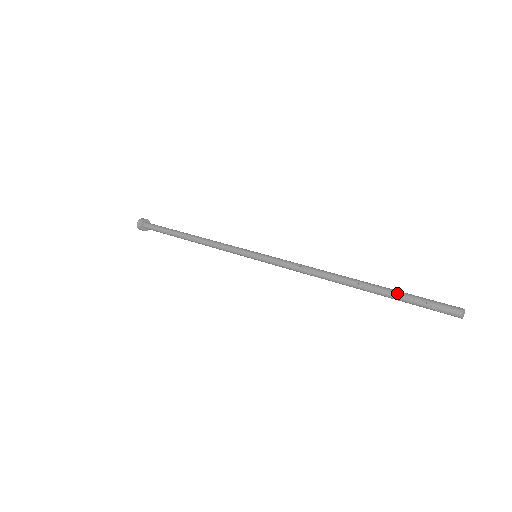
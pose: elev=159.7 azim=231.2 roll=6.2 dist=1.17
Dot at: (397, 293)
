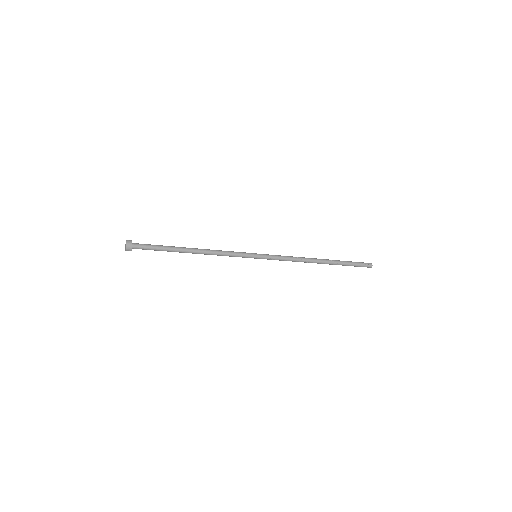
Dot at: (343, 261)
